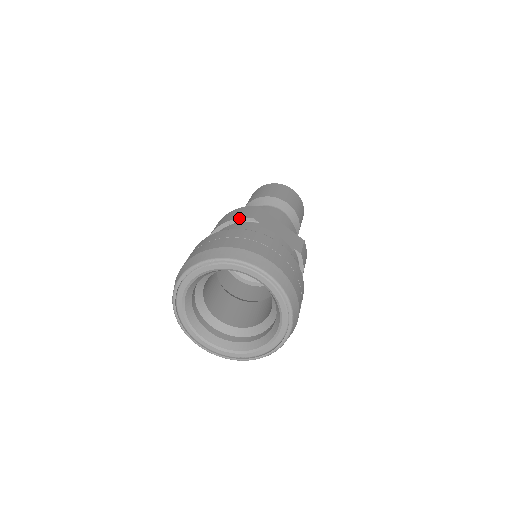
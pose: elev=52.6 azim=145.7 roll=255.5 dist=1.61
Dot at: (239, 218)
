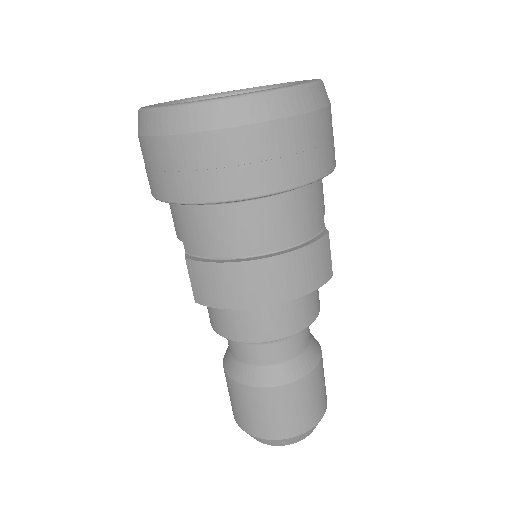
Dot at: occluded
